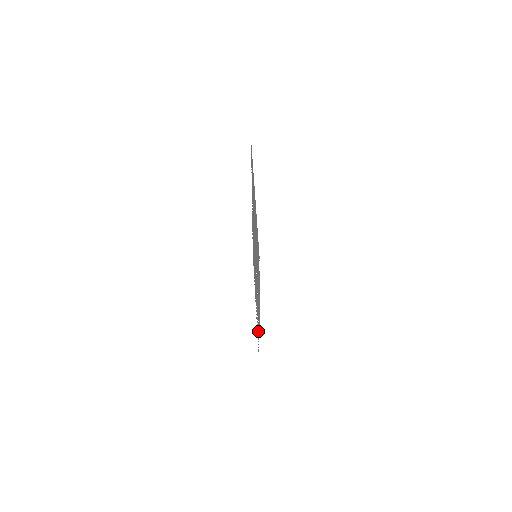
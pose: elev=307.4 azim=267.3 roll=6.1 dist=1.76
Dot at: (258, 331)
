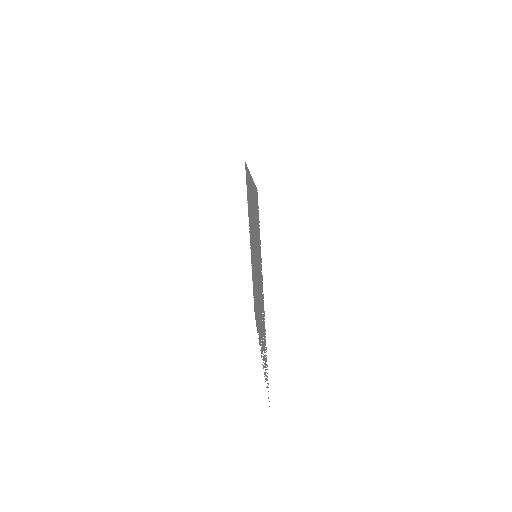
Dot at: (264, 347)
